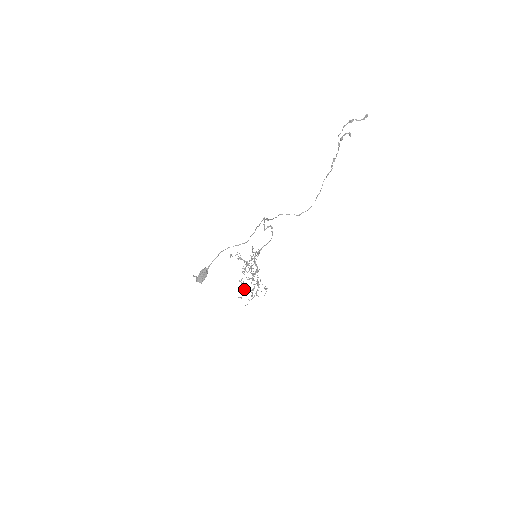
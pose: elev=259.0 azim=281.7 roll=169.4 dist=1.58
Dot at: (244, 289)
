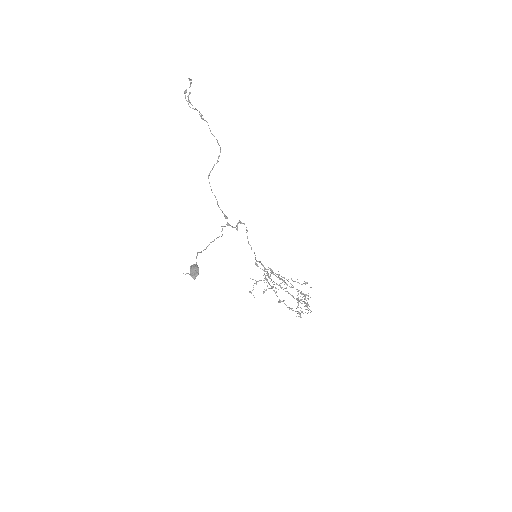
Dot at: occluded
